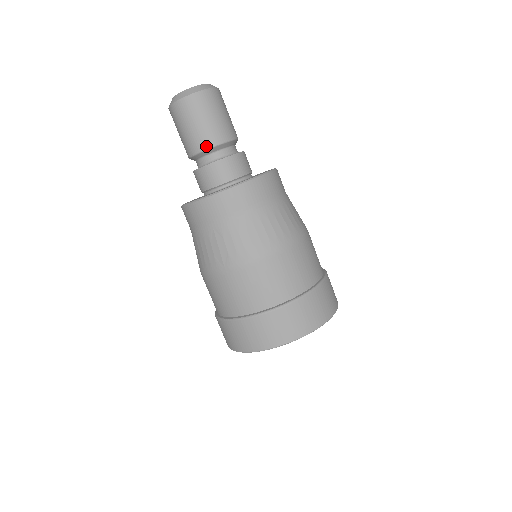
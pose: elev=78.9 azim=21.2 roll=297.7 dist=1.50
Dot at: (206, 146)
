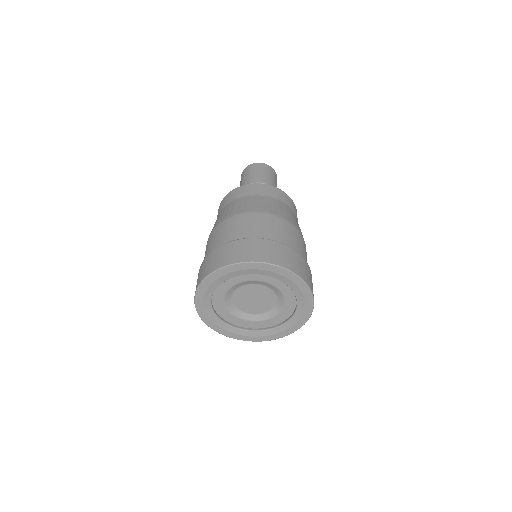
Dot at: (258, 181)
